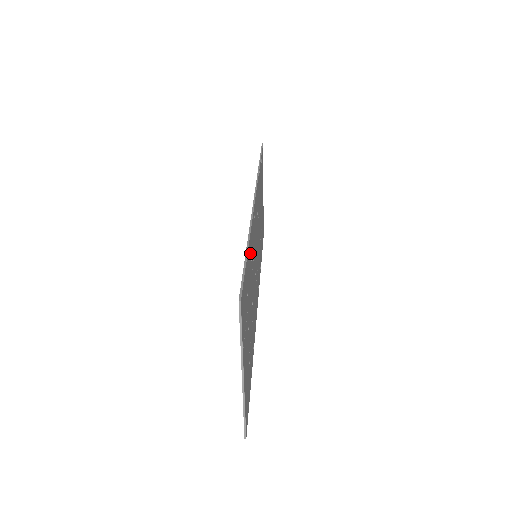
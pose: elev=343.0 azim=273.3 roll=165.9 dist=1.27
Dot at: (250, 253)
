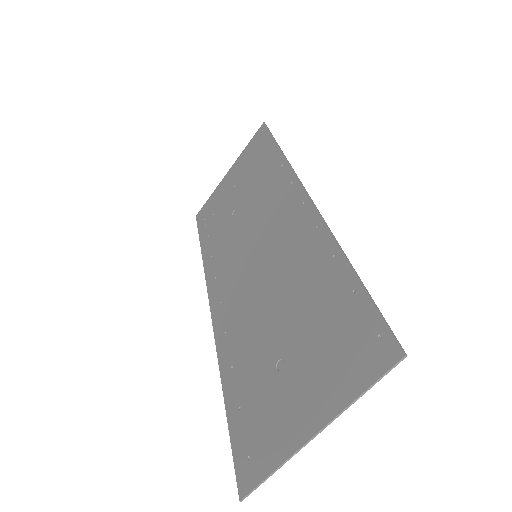
Dot at: (327, 271)
